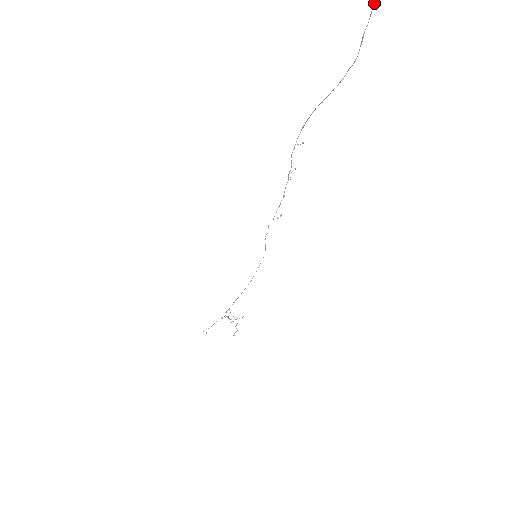
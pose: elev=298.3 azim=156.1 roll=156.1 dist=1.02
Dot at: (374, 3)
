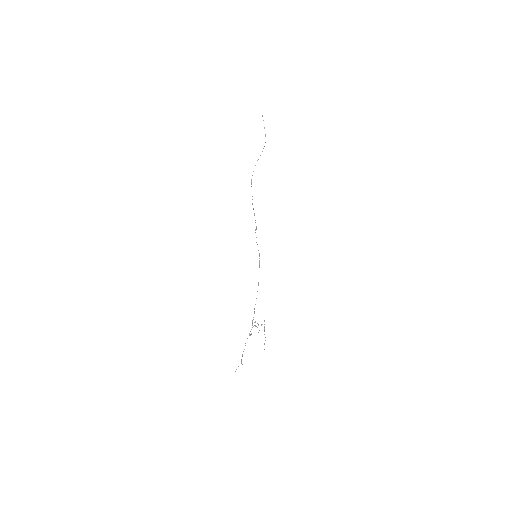
Dot at: occluded
